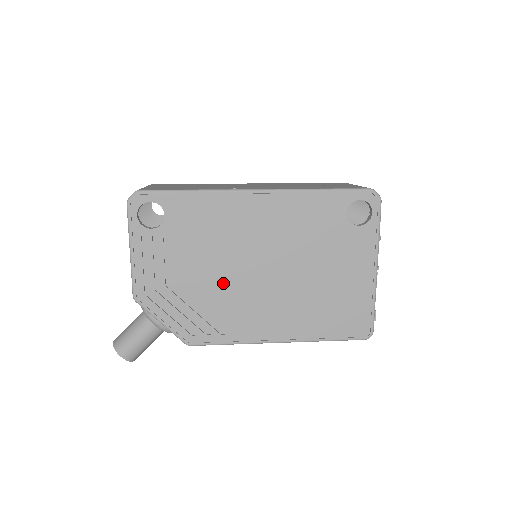
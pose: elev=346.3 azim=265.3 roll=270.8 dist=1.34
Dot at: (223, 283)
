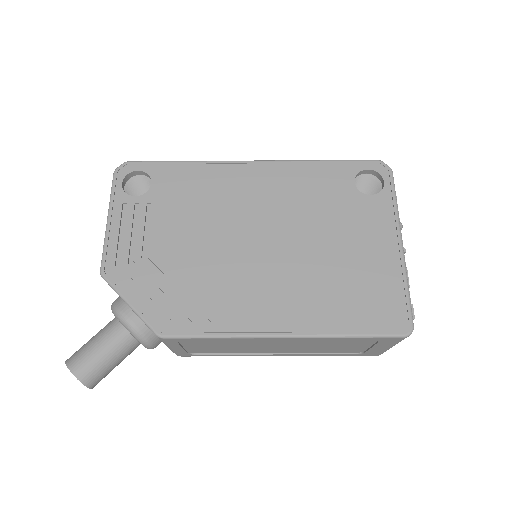
Dot at: (211, 256)
